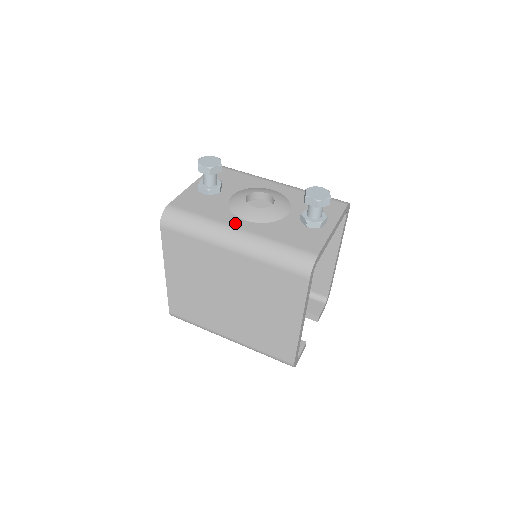
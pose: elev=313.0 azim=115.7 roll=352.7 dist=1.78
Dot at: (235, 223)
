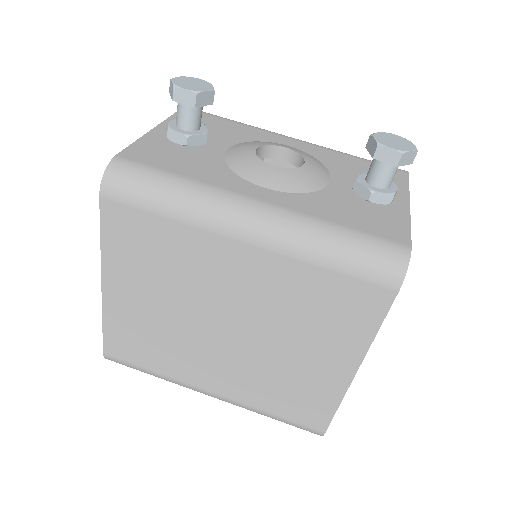
Dot at: (248, 191)
